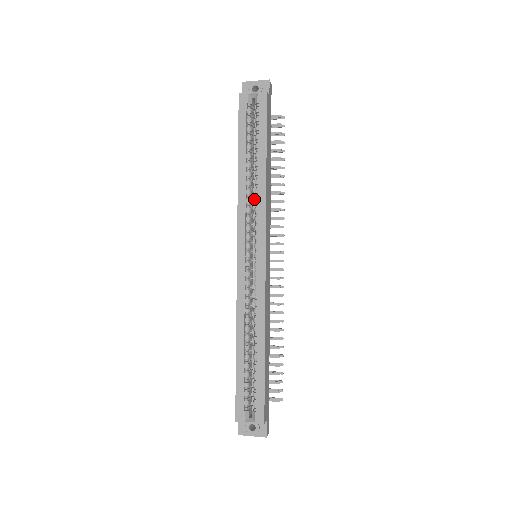
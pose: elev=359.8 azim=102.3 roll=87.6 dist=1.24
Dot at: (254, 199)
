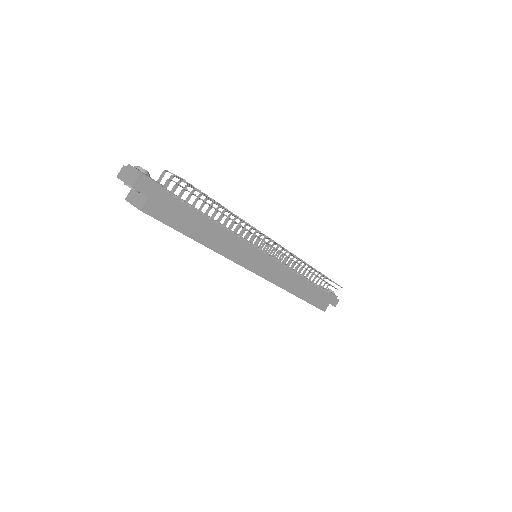
Dot at: occluded
